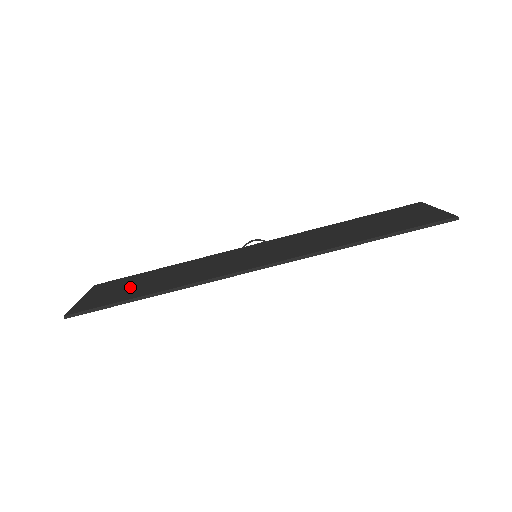
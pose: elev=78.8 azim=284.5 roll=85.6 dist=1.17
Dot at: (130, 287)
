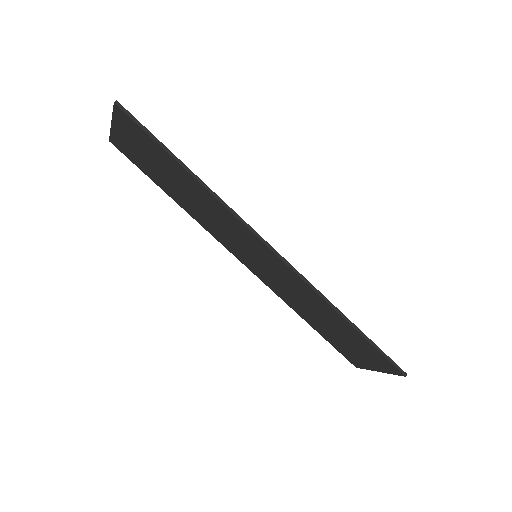
Dot at: occluded
